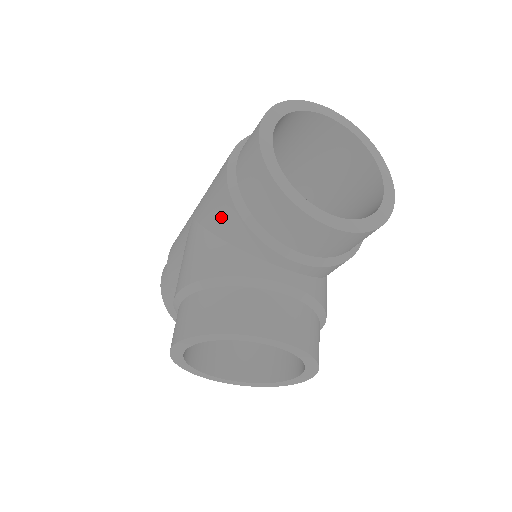
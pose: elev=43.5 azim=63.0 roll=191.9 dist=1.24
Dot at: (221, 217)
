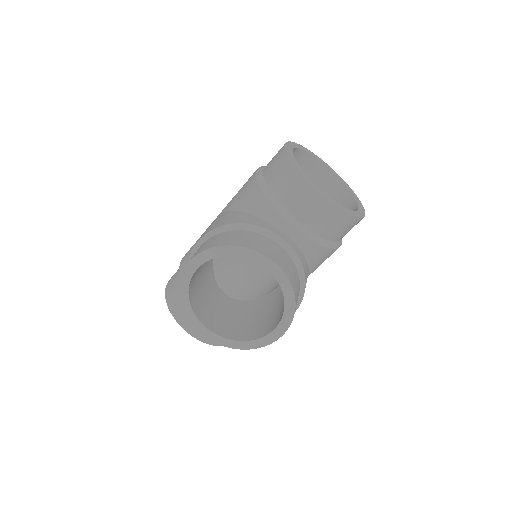
Dot at: (245, 196)
